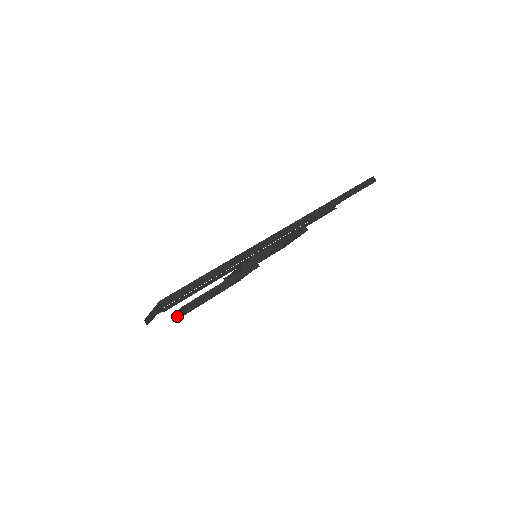
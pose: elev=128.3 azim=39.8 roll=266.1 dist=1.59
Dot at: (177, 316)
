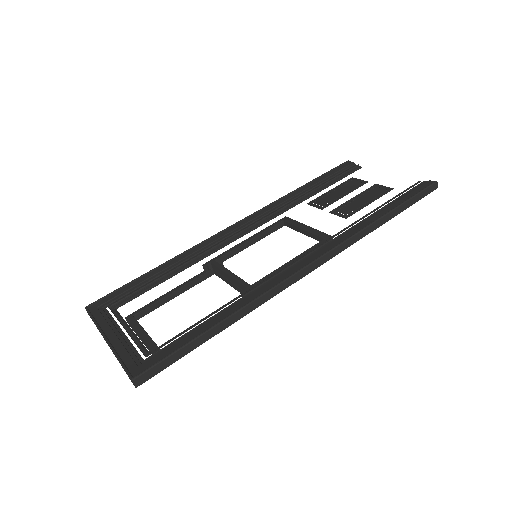
Dot at: (139, 337)
